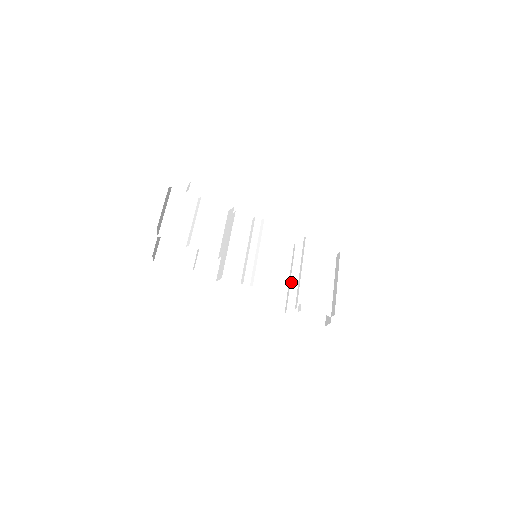
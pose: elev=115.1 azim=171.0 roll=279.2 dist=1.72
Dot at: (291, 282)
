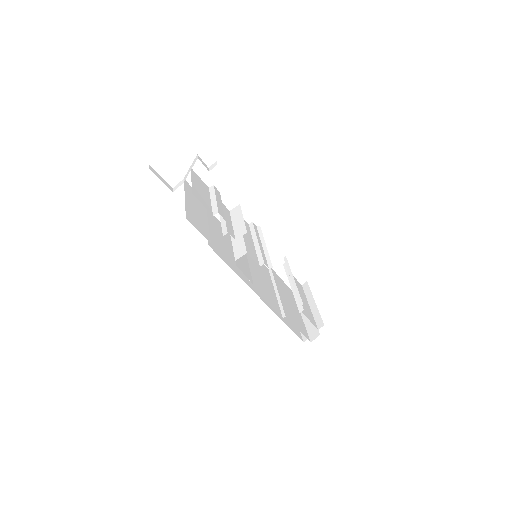
Dot at: (279, 294)
